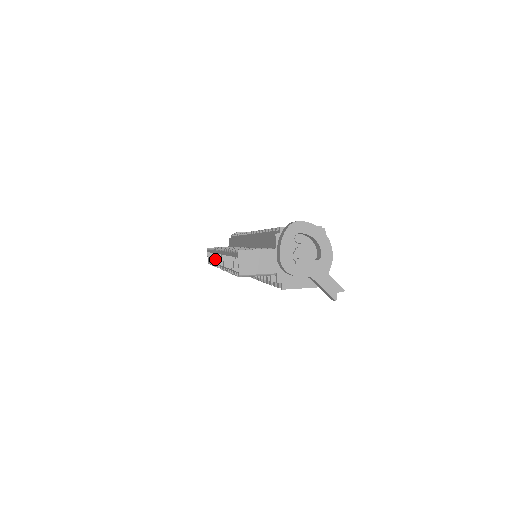
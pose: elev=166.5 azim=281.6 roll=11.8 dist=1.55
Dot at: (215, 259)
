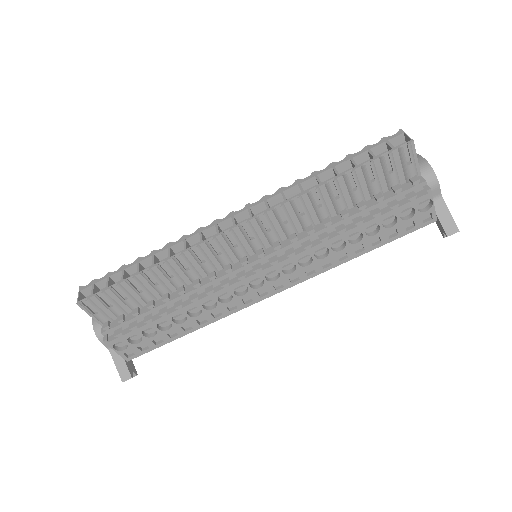
Dot at: (186, 245)
